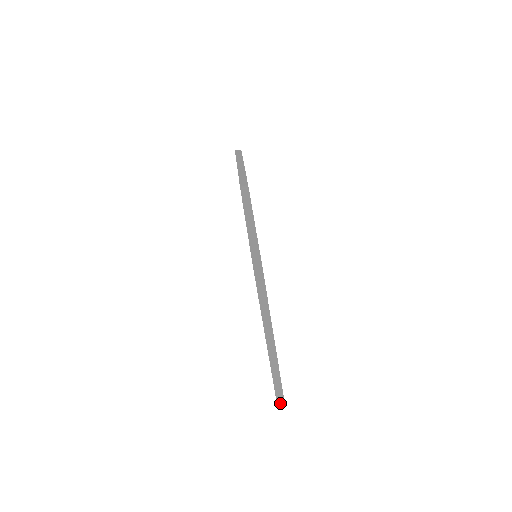
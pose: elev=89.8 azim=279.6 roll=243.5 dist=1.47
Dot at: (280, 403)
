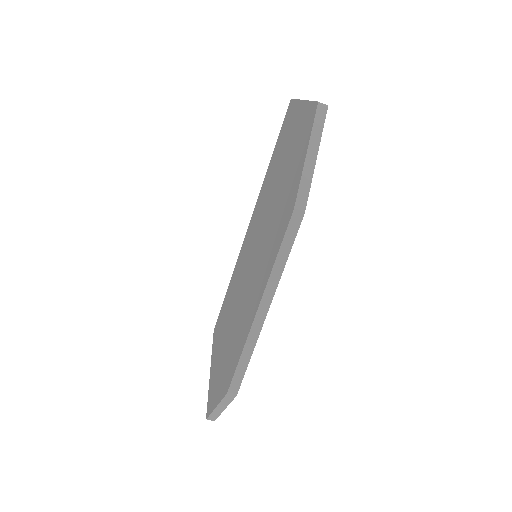
Dot at: occluded
